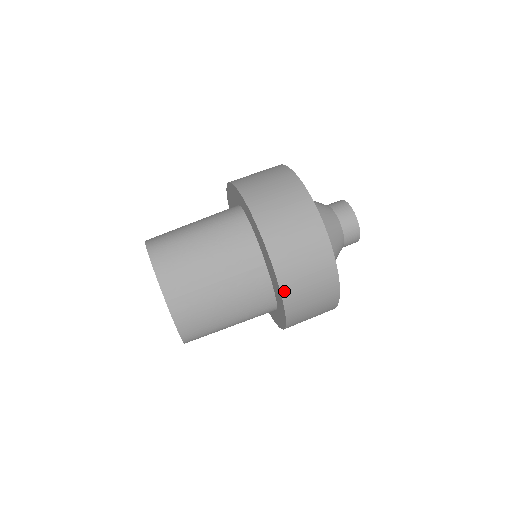
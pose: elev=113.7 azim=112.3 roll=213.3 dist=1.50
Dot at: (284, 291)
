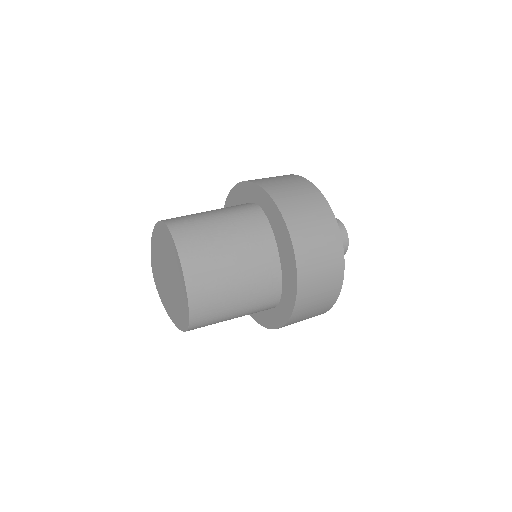
Dot at: (300, 277)
